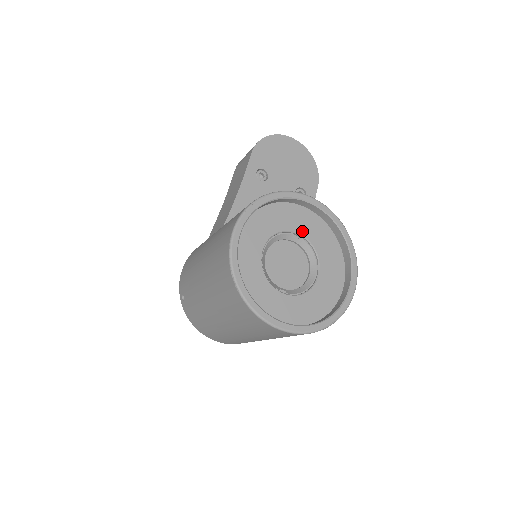
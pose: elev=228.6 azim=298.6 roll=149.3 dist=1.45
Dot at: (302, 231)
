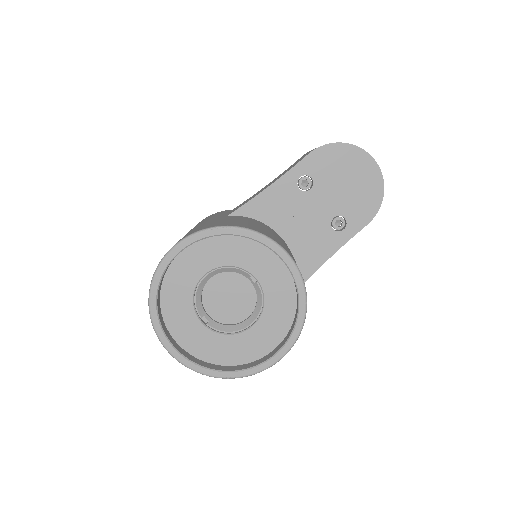
Dot at: (262, 278)
